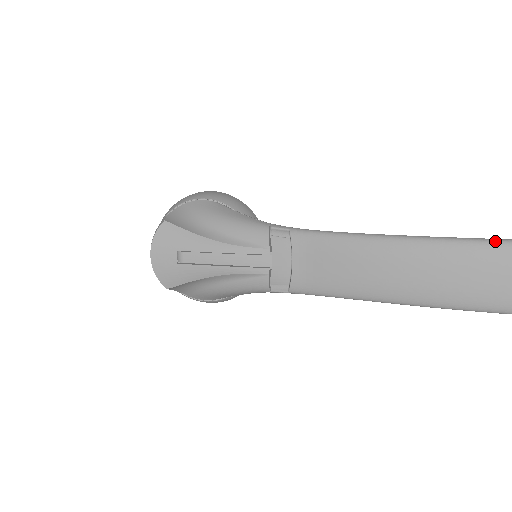
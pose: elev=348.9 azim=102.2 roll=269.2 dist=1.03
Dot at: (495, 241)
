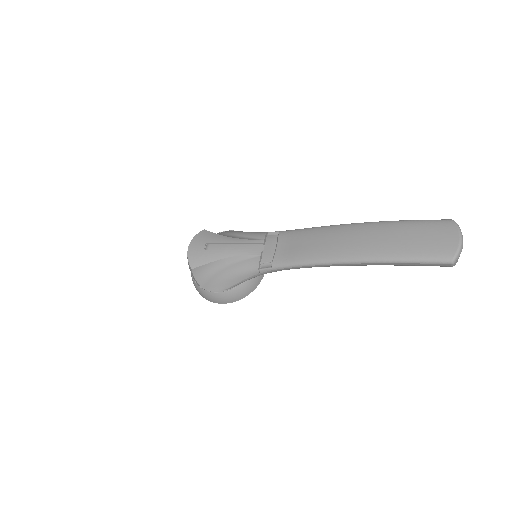
Dot at: (400, 220)
